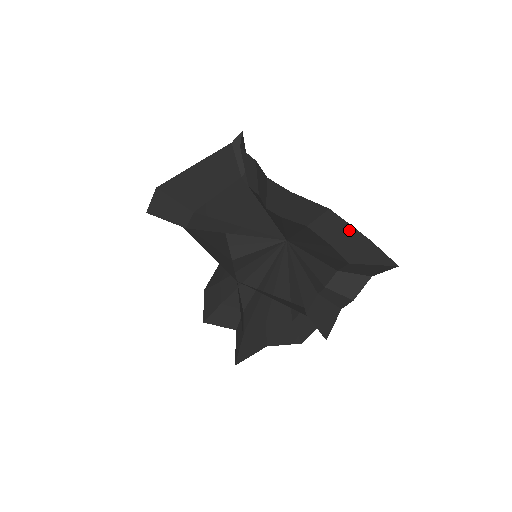
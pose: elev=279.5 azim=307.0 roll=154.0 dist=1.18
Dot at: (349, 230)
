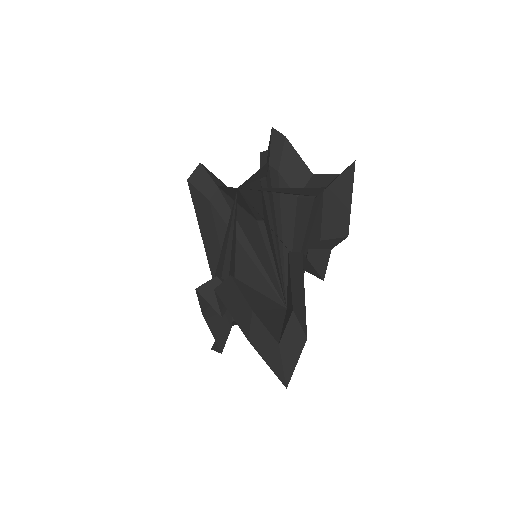
Dot at: (326, 178)
